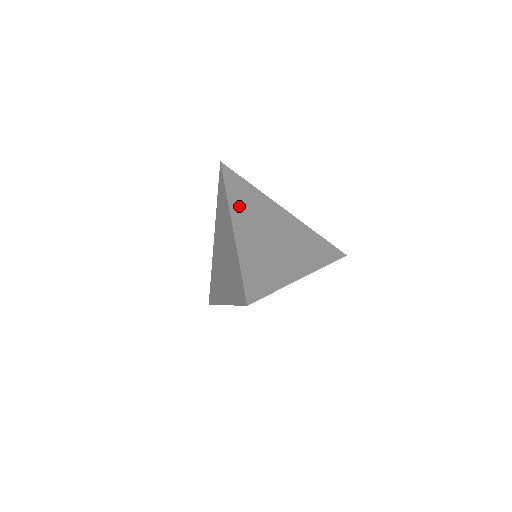
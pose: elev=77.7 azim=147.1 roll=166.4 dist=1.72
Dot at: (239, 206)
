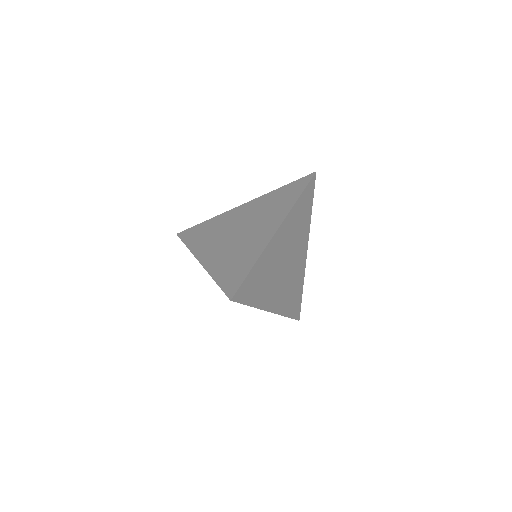
Dot at: (293, 218)
